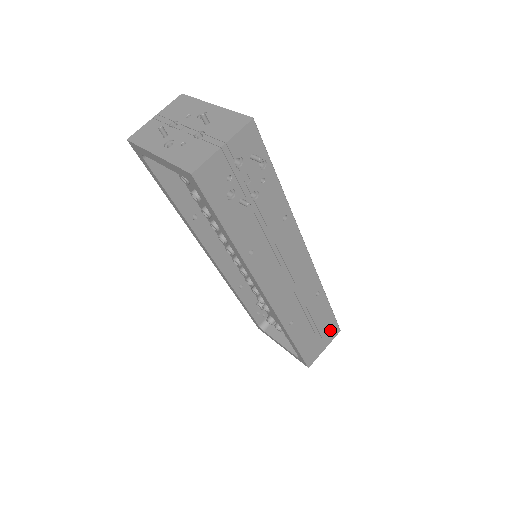
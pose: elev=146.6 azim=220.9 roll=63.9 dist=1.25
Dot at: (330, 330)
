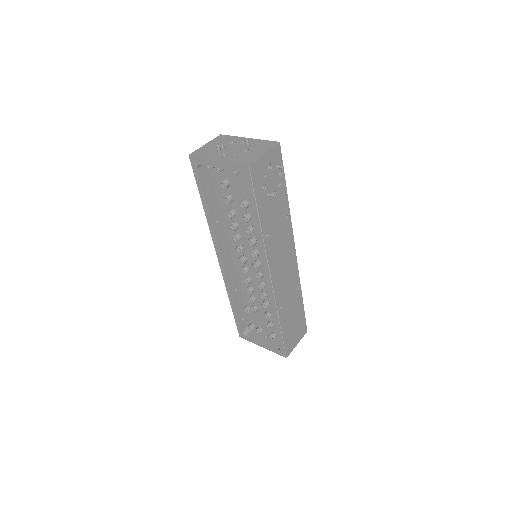
Dot at: (301, 327)
